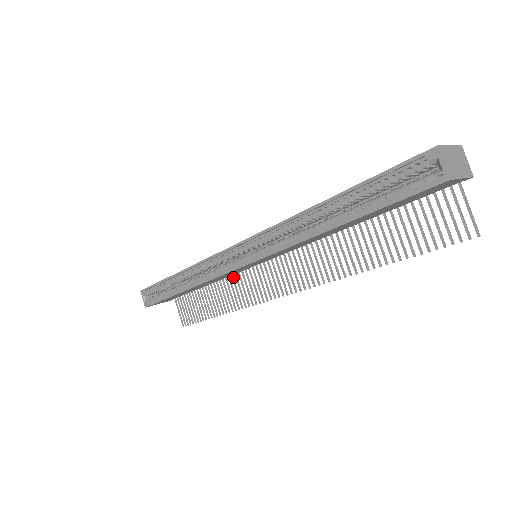
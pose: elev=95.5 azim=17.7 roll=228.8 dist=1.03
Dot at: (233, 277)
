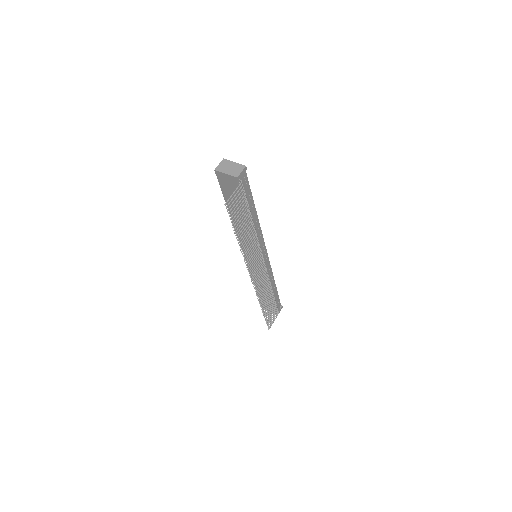
Dot at: (269, 284)
